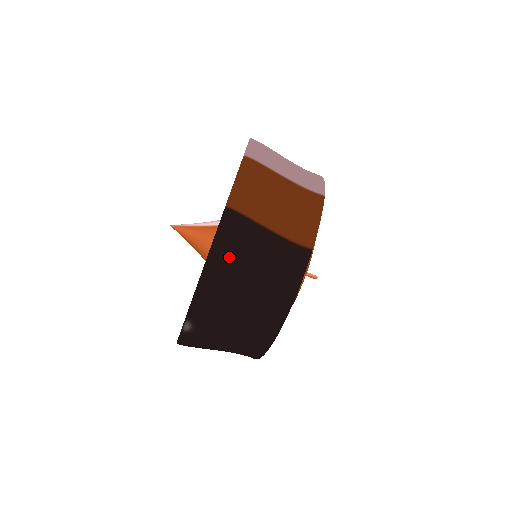
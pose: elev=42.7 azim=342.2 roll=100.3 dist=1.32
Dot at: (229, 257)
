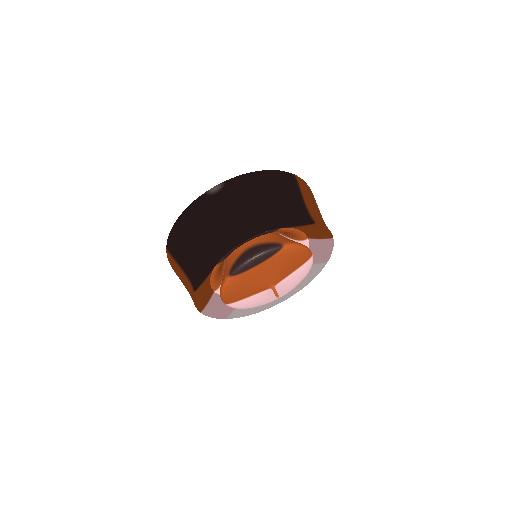
Dot at: (277, 179)
